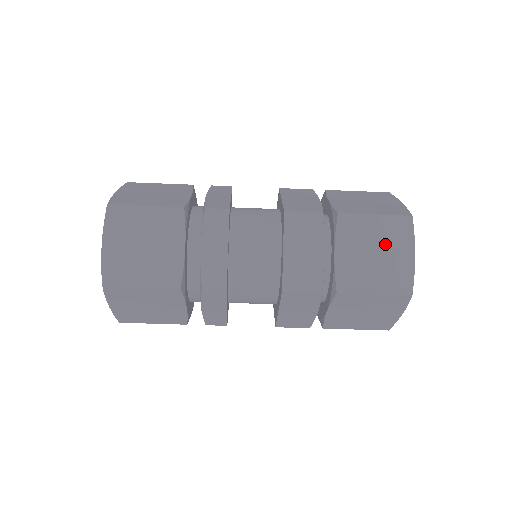
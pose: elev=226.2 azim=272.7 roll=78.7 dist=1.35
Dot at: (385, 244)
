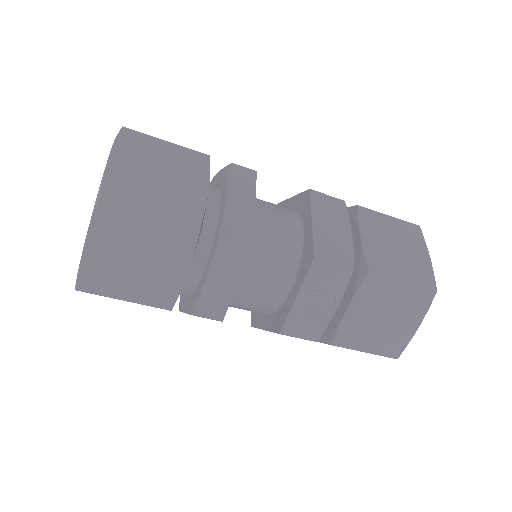
Dot at: (403, 241)
